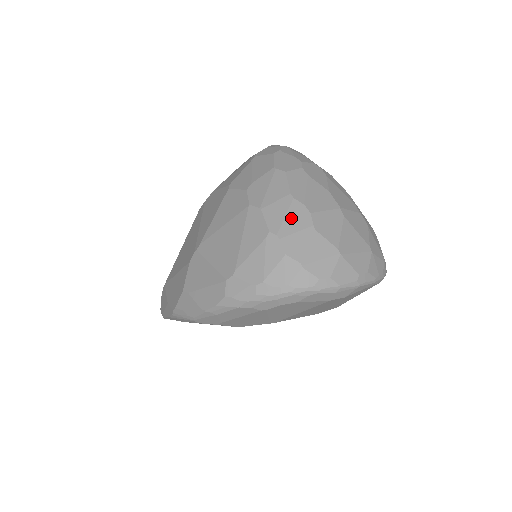
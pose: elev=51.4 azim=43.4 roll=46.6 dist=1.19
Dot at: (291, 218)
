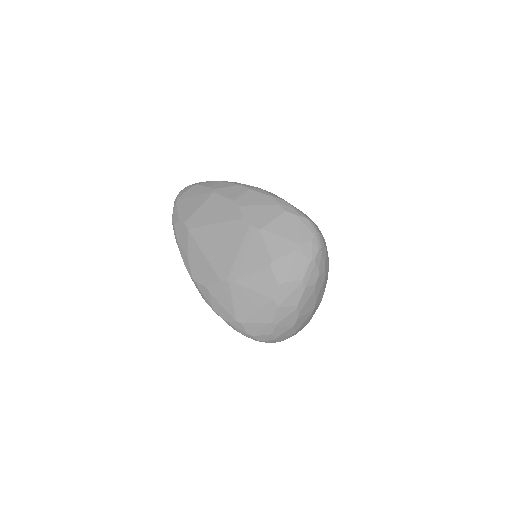
Dot at: (288, 319)
